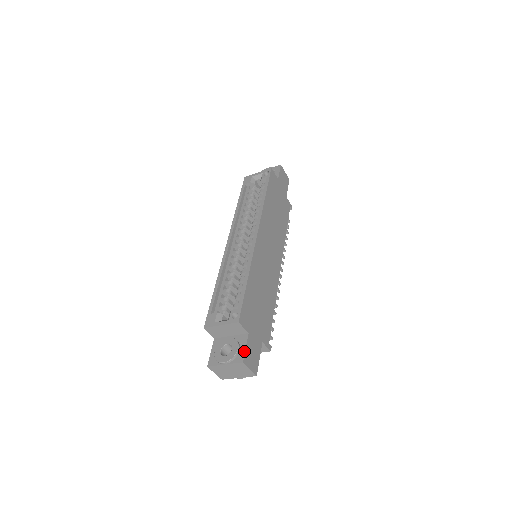
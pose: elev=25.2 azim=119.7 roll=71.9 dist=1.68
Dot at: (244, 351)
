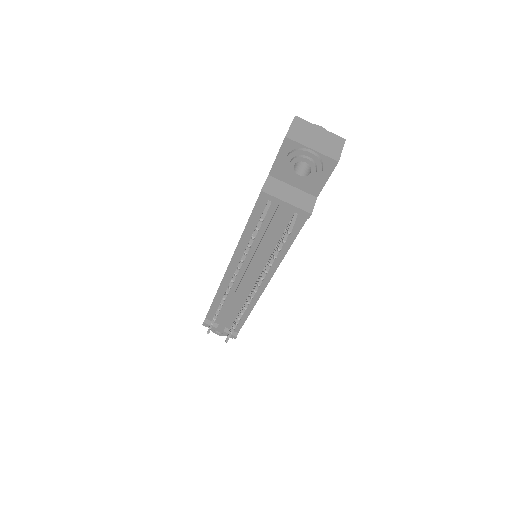
Dot at: occluded
